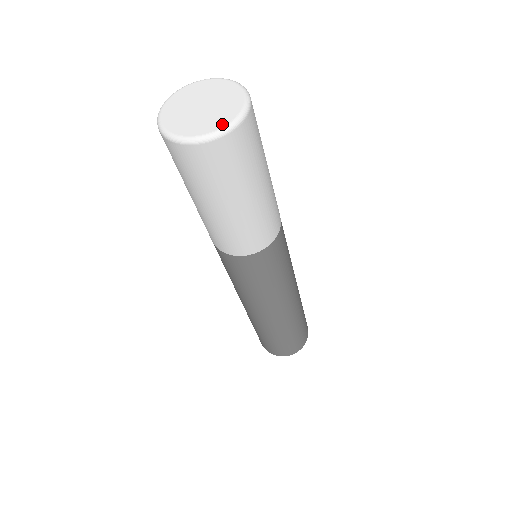
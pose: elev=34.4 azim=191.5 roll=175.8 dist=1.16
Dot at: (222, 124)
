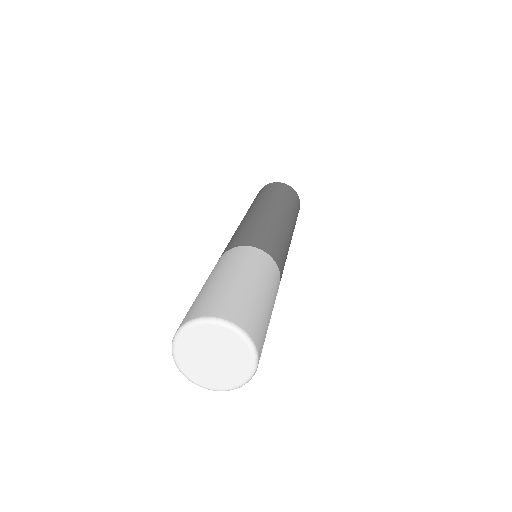
Dot at: (214, 387)
